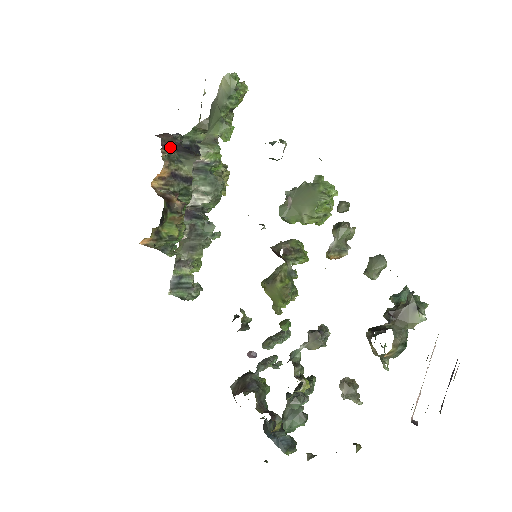
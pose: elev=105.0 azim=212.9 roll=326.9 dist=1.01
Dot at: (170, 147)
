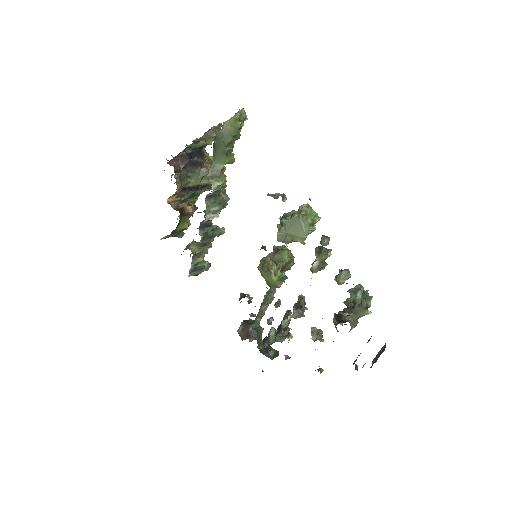
Dot at: (181, 170)
